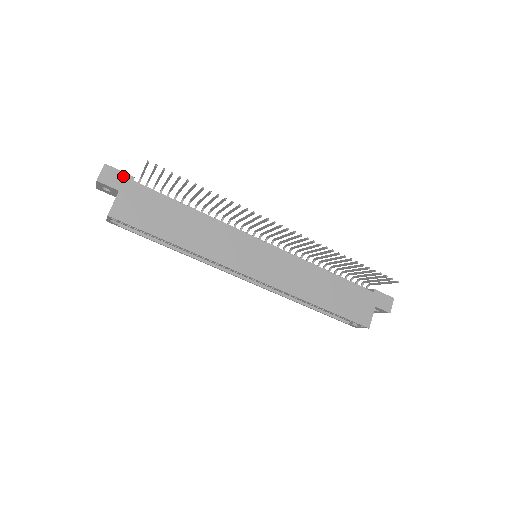
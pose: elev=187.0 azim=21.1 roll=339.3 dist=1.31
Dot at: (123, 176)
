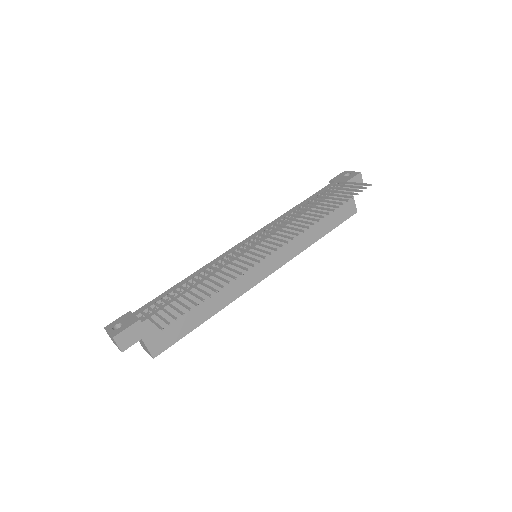
Dot at: (133, 328)
